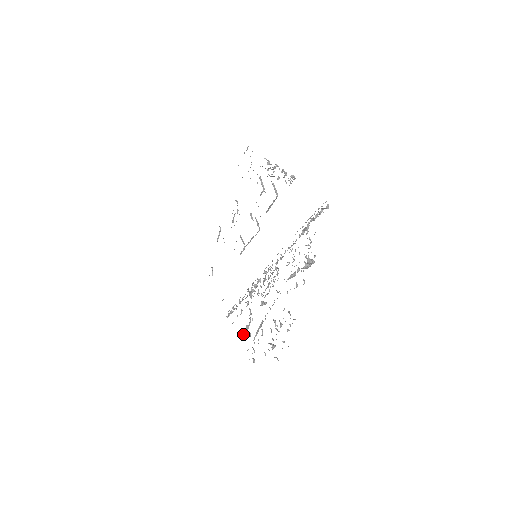
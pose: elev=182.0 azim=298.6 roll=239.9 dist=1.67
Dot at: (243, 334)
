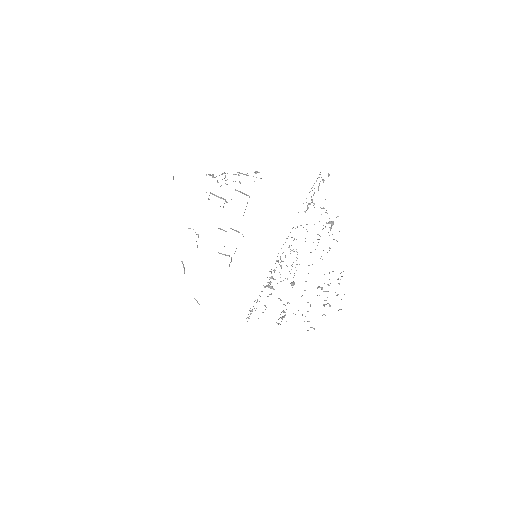
Dot at: occluded
